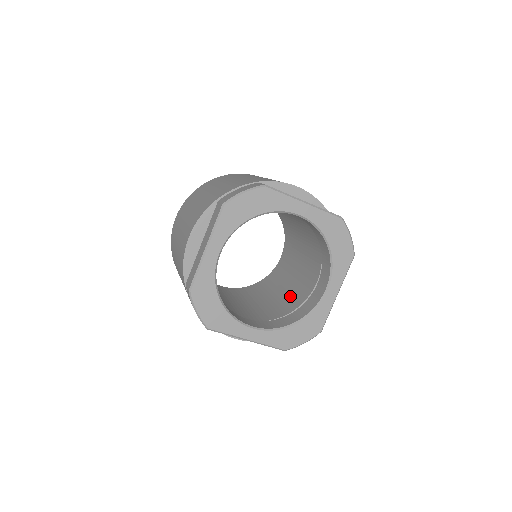
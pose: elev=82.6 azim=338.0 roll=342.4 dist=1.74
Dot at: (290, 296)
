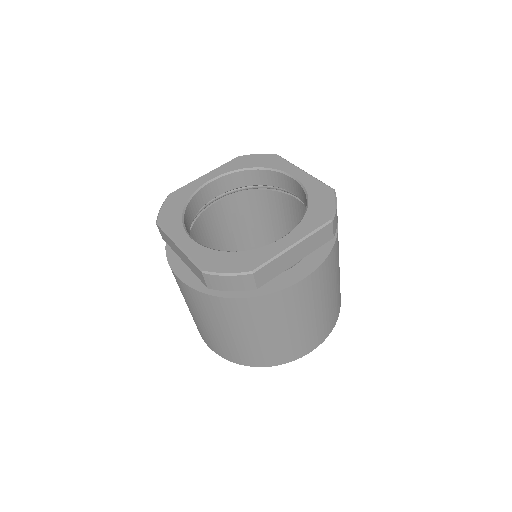
Dot at: occluded
